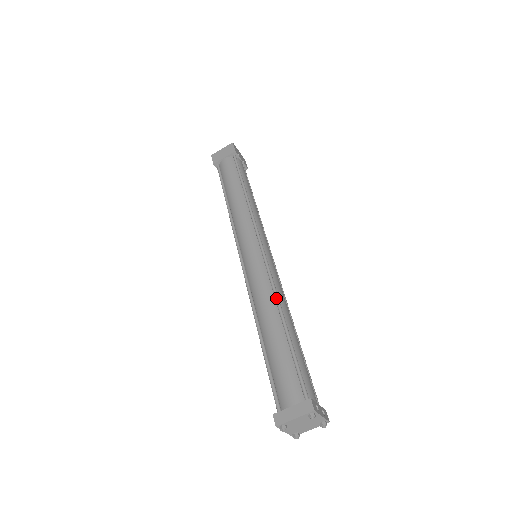
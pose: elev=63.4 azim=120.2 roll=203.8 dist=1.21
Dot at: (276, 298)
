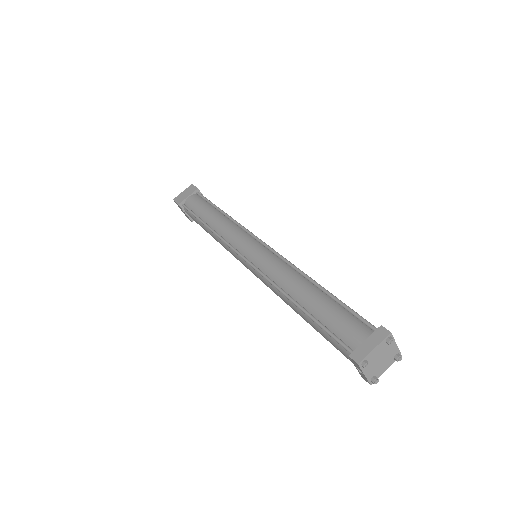
Dot at: (299, 270)
